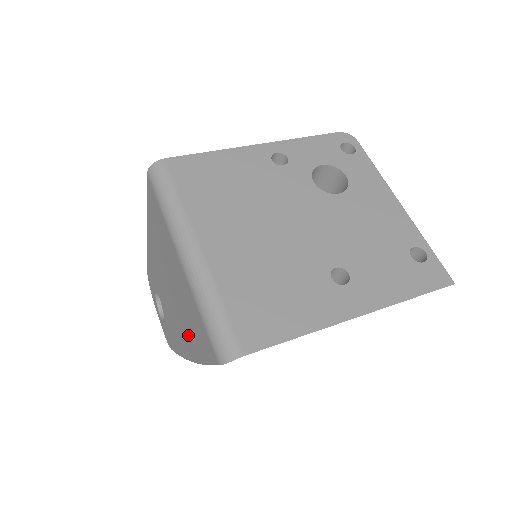
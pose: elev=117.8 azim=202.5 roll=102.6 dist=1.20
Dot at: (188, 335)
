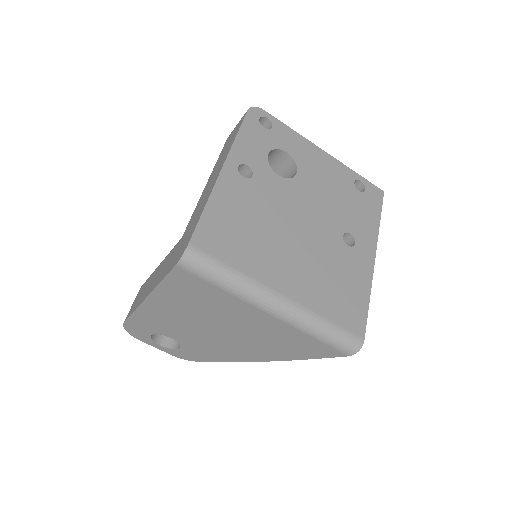
Dot at: (267, 350)
